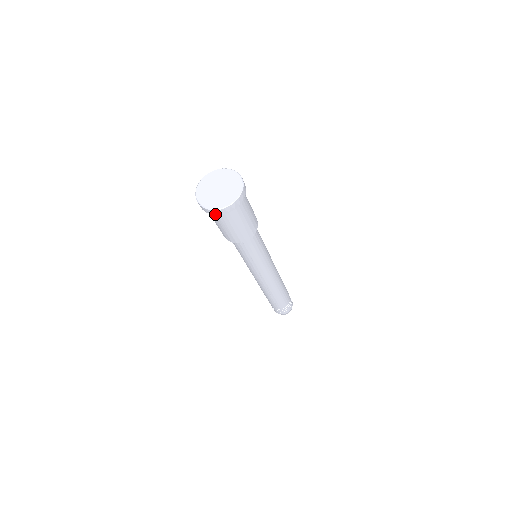
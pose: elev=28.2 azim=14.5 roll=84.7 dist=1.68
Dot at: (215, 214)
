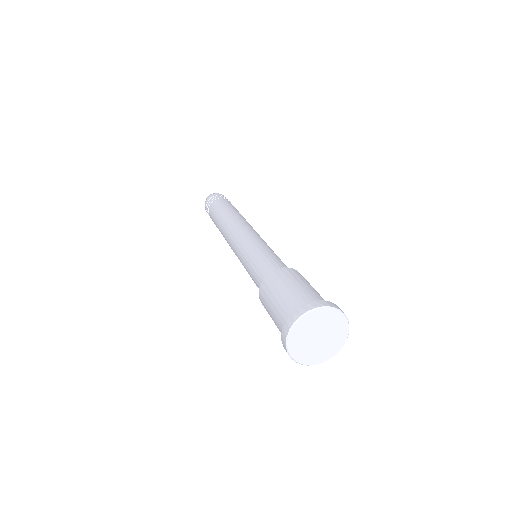
Dot at: occluded
